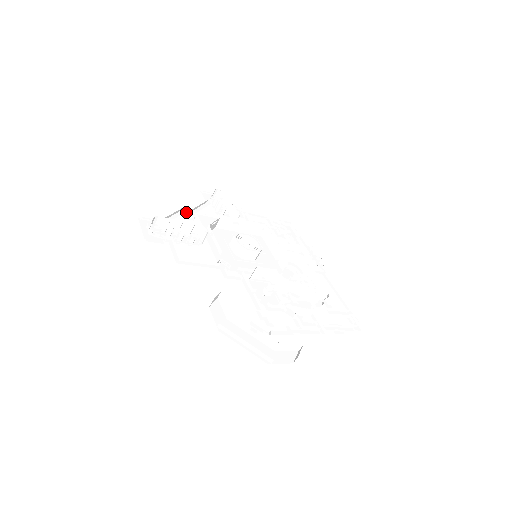
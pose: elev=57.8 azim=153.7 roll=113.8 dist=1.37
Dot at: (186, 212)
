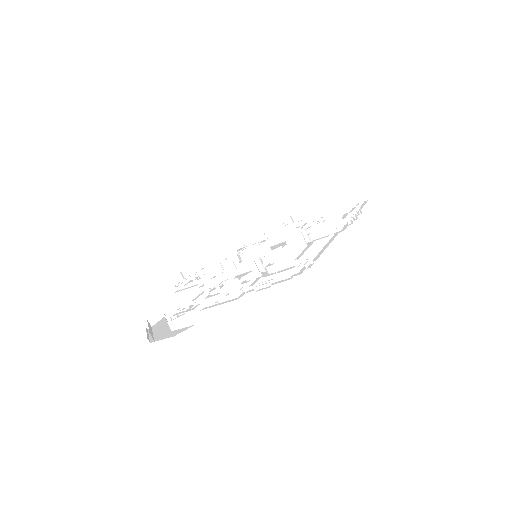
Dot at: occluded
